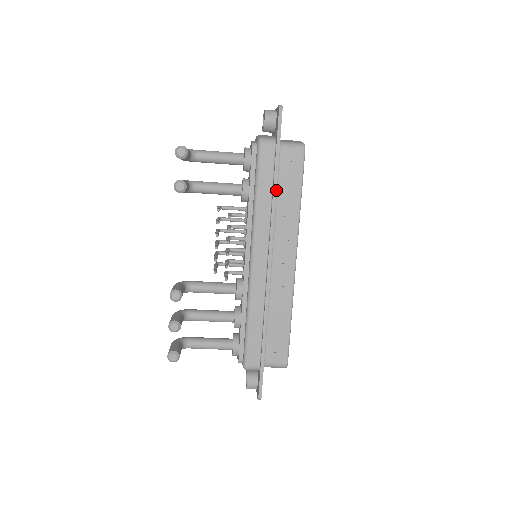
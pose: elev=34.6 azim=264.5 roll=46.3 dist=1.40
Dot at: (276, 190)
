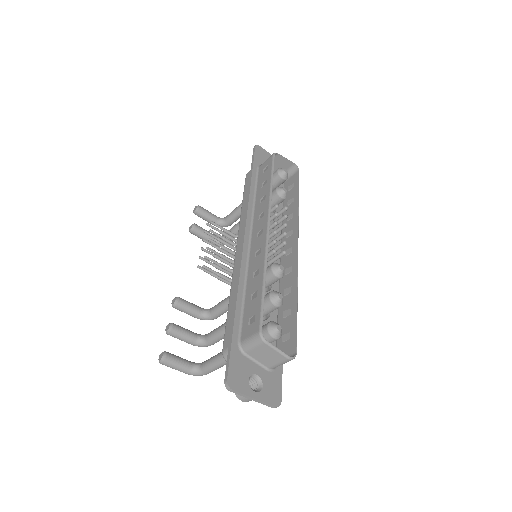
Dot at: (250, 189)
